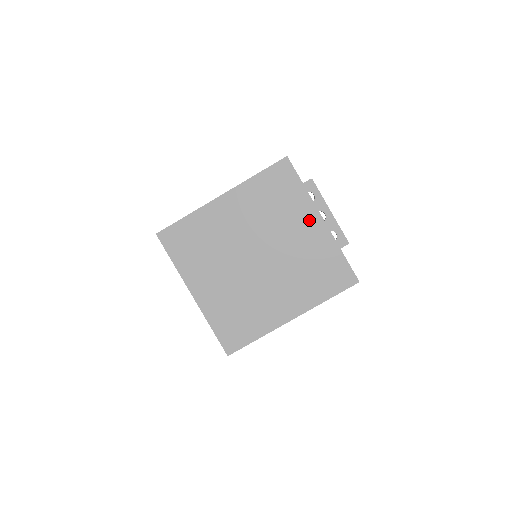
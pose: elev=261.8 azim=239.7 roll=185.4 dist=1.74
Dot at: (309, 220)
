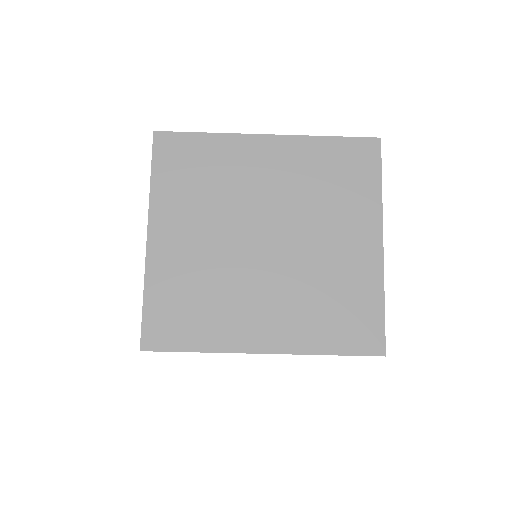
Dot at: (364, 232)
